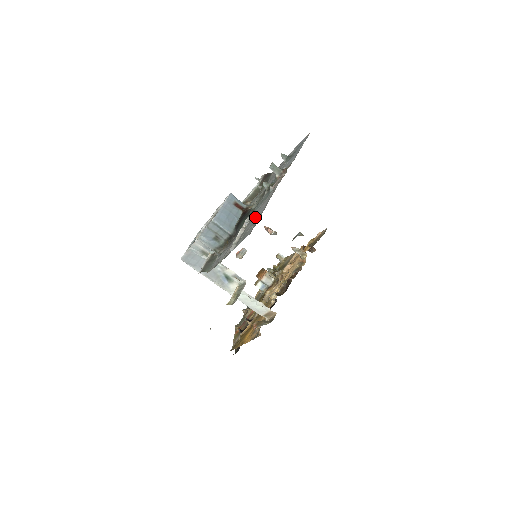
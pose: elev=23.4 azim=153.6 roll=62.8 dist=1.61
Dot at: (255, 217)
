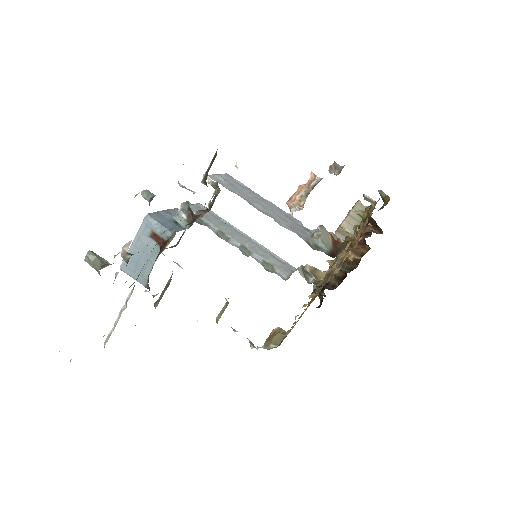
Dot at: occluded
